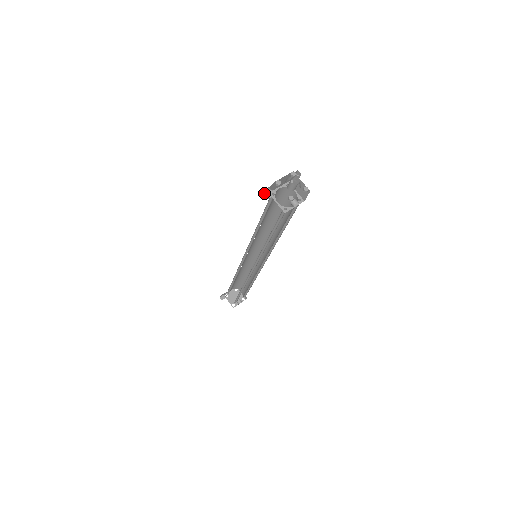
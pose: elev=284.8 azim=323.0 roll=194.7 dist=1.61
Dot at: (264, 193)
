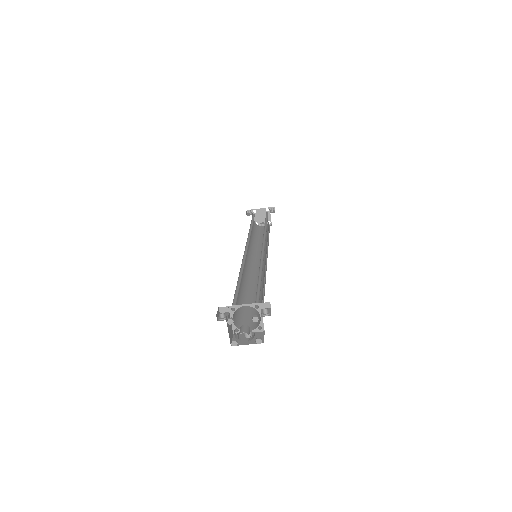
Dot at: (220, 309)
